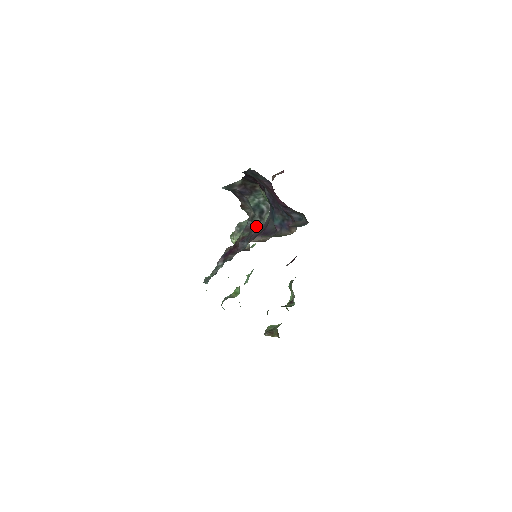
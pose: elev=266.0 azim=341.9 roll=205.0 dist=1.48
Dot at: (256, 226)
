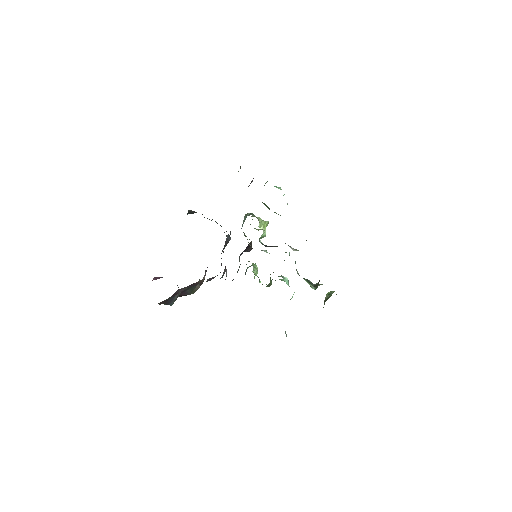
Dot at: (229, 240)
